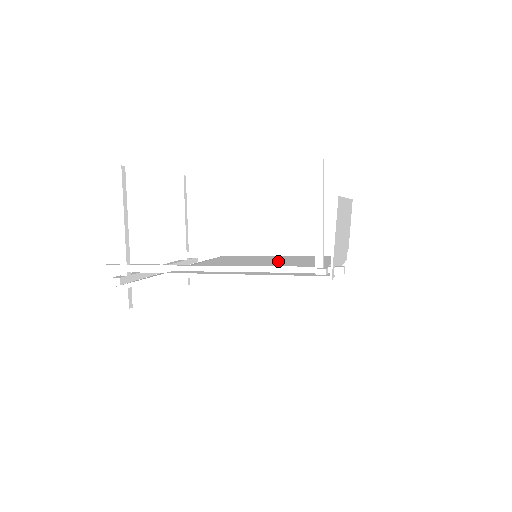
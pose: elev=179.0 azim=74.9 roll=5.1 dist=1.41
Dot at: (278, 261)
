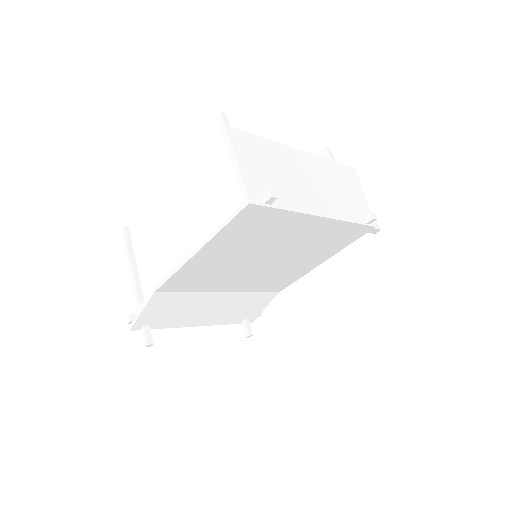
Dot at: occluded
